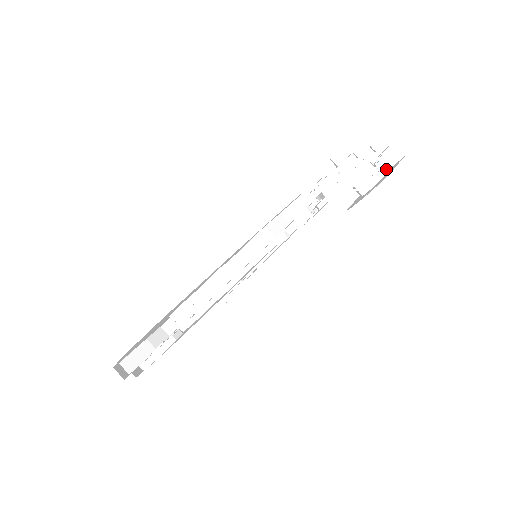
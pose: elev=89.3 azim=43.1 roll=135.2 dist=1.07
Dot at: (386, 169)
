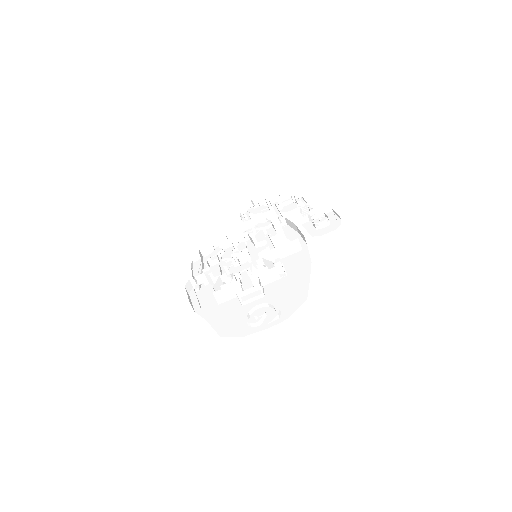
Dot at: occluded
